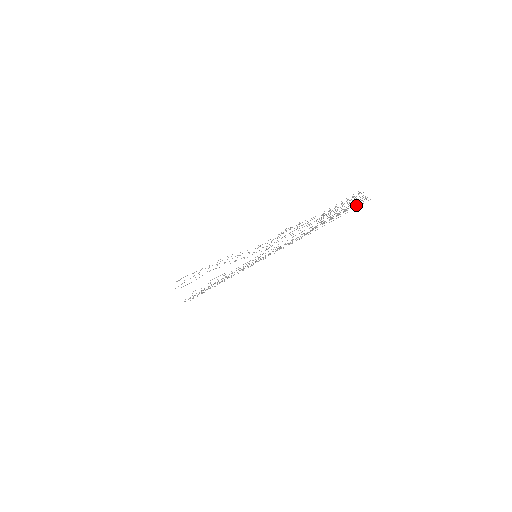
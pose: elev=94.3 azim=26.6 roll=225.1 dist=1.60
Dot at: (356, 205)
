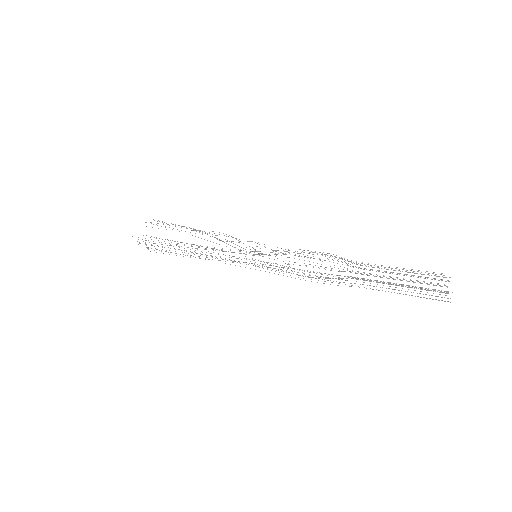
Dot at: occluded
